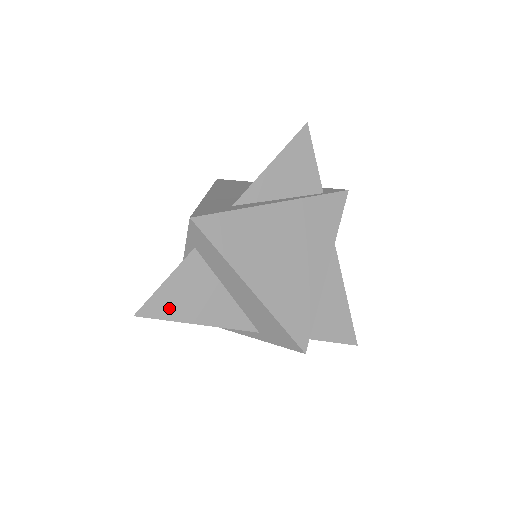
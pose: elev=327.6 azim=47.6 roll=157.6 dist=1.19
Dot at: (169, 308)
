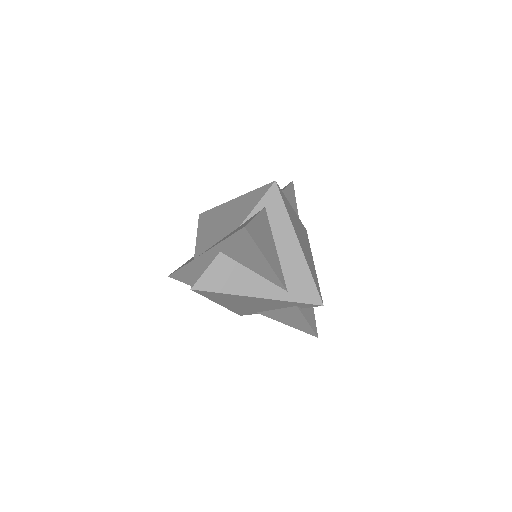
Dot at: (257, 237)
